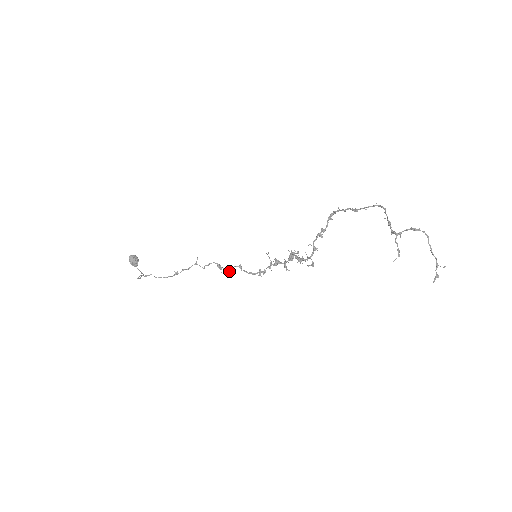
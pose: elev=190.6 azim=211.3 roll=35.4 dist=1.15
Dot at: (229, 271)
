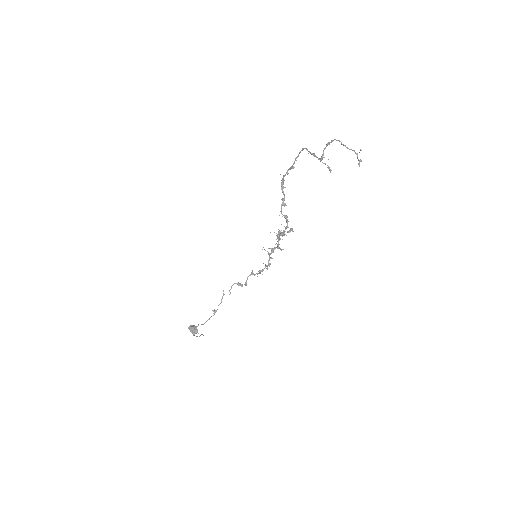
Dot at: (246, 282)
